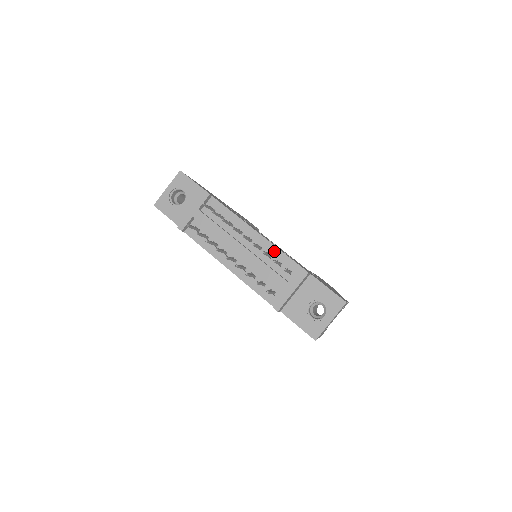
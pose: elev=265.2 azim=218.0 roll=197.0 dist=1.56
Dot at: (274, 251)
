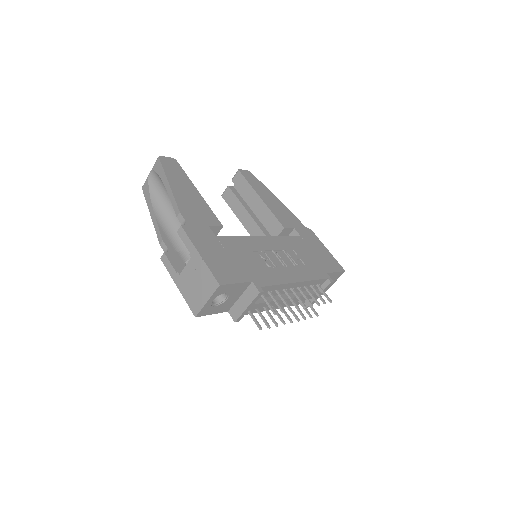
Dot at: (309, 283)
